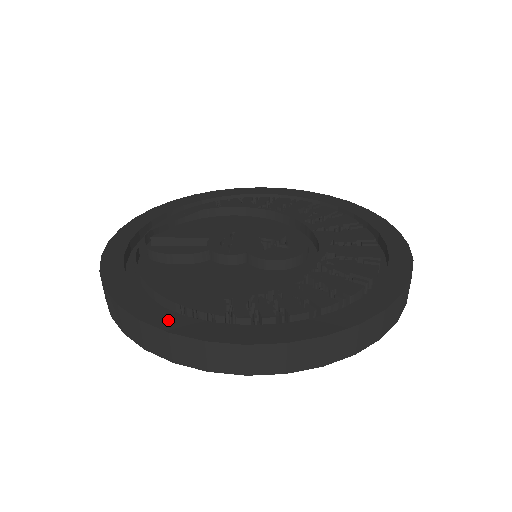
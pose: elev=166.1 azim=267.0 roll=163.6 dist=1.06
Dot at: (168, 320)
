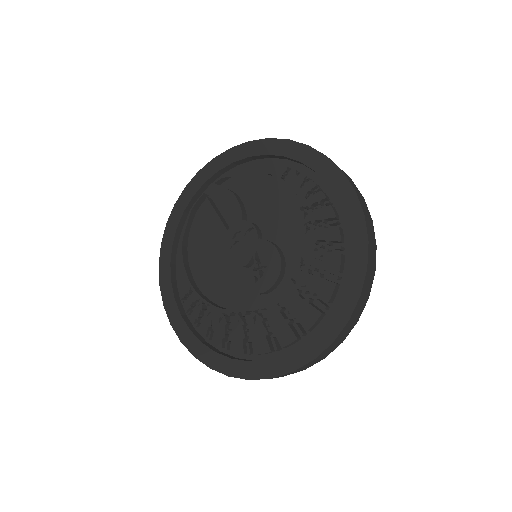
Dot at: (165, 277)
